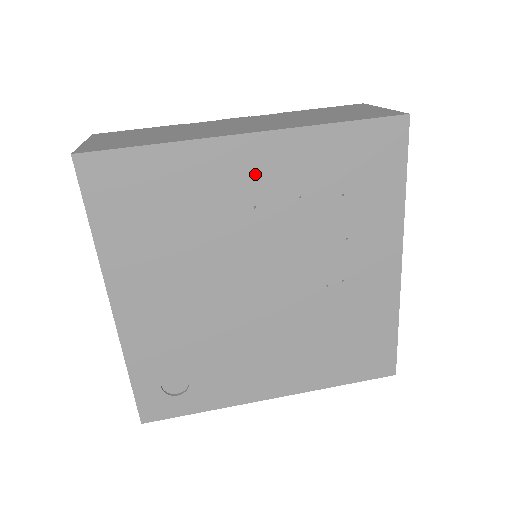
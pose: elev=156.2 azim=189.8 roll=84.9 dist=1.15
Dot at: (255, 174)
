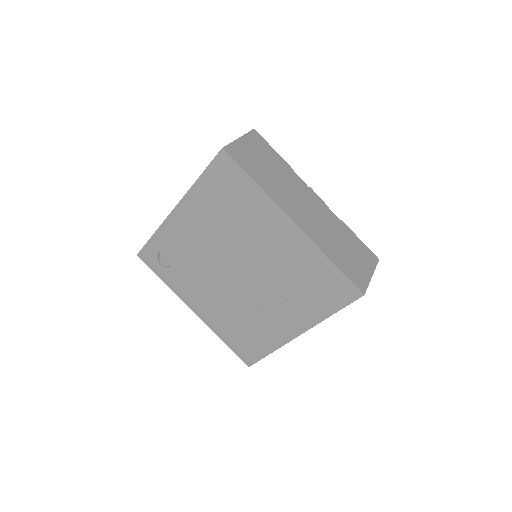
Dot at: (280, 237)
